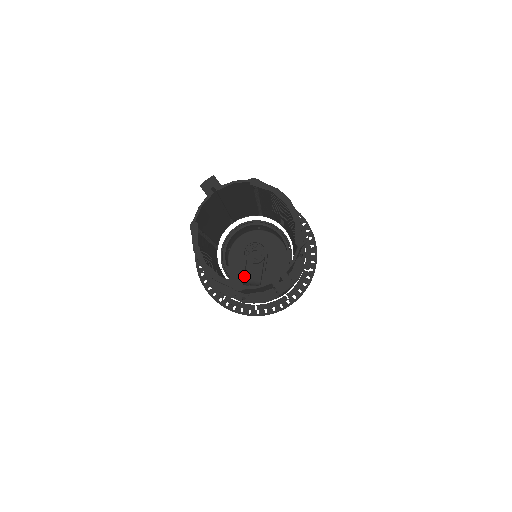
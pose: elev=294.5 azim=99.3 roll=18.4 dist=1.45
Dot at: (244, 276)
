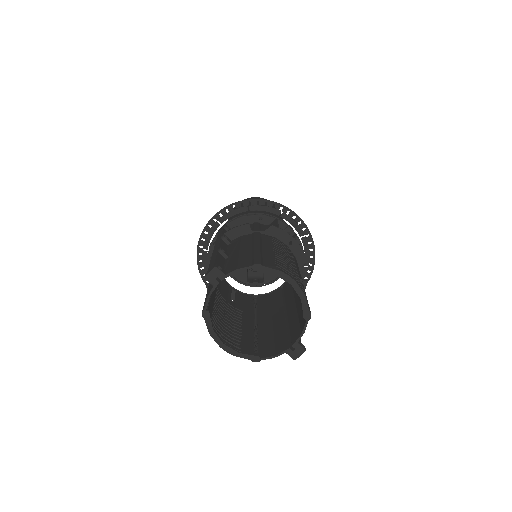
Dot at: occluded
